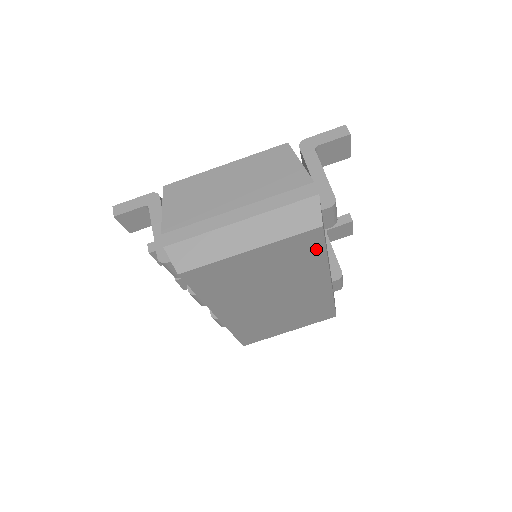
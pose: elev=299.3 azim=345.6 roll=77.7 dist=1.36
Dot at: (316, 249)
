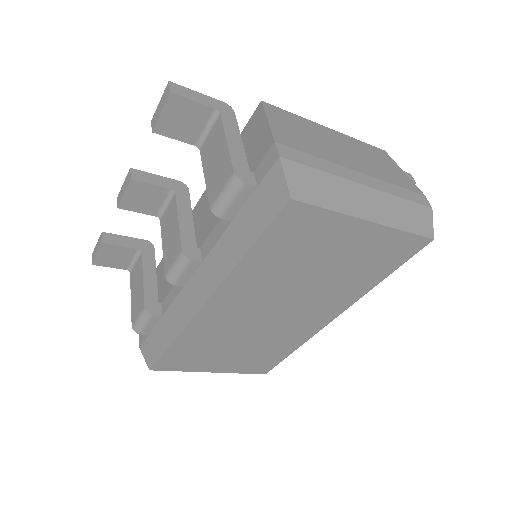
Dot at: (390, 266)
